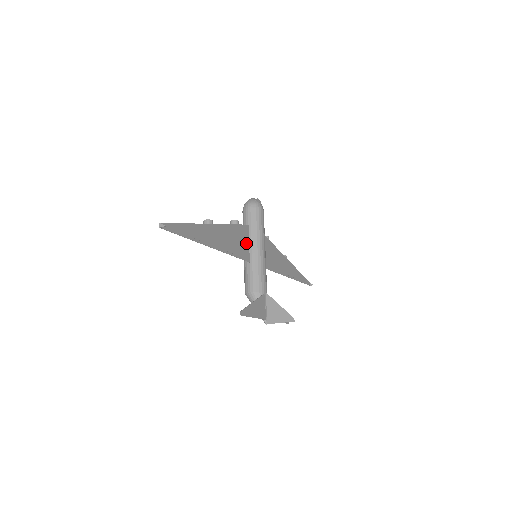
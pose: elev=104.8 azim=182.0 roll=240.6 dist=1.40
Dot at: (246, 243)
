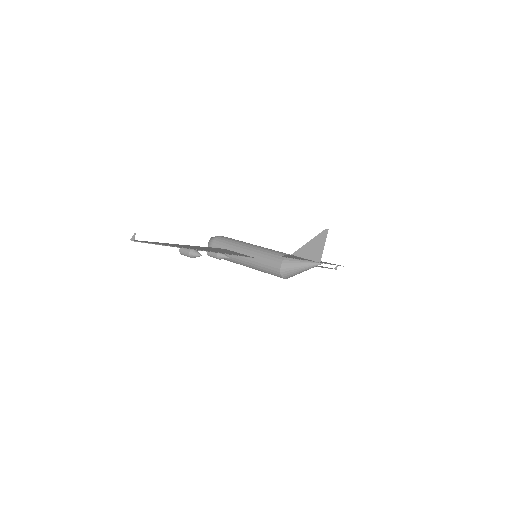
Dot at: occluded
